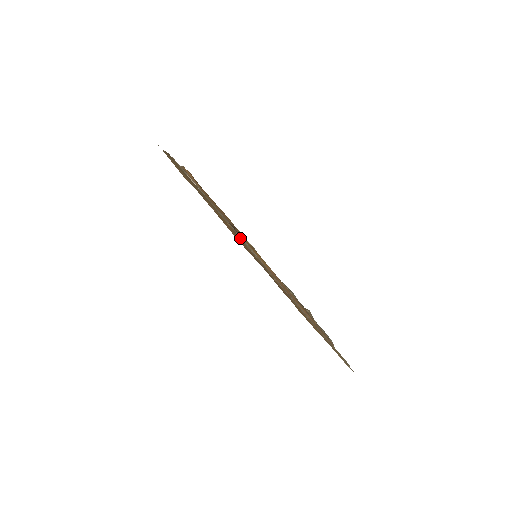
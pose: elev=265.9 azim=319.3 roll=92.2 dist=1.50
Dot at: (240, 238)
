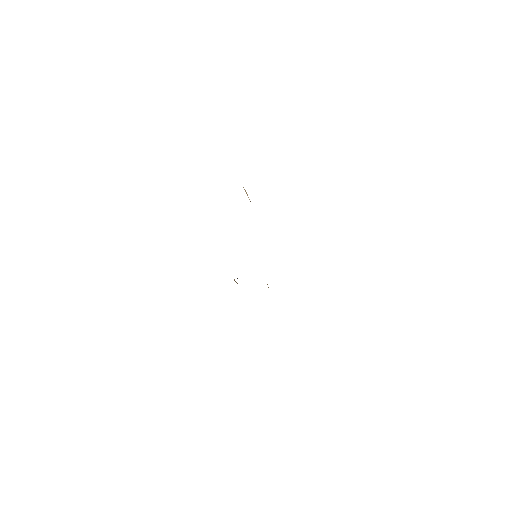
Dot at: occluded
